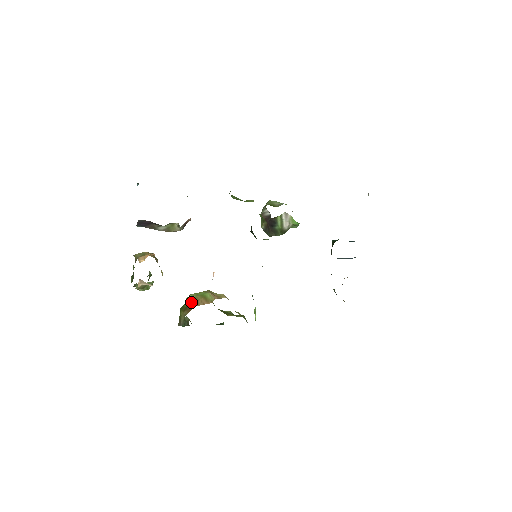
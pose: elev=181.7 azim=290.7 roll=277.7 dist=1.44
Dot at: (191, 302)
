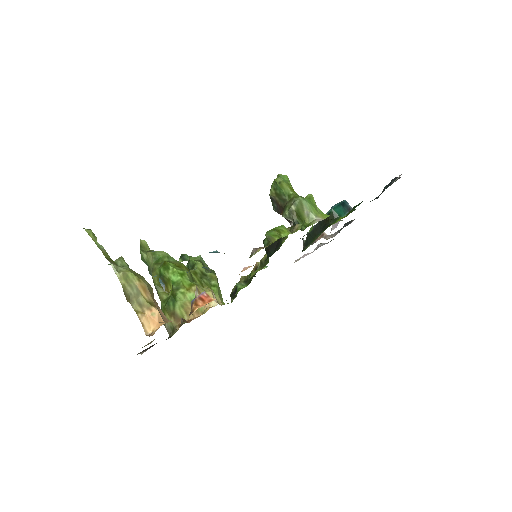
Dot at: (179, 309)
